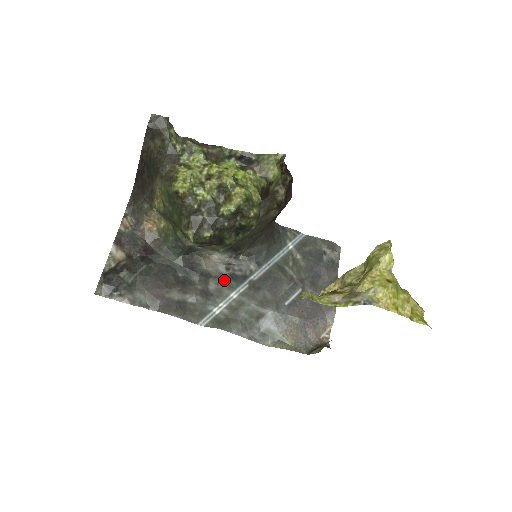
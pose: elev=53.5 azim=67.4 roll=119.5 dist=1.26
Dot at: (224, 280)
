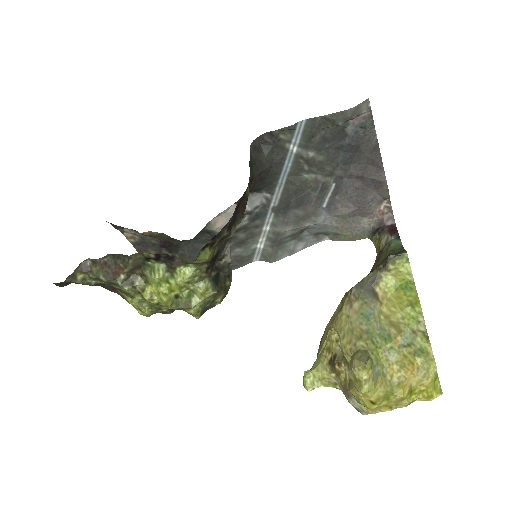
Dot at: (247, 227)
